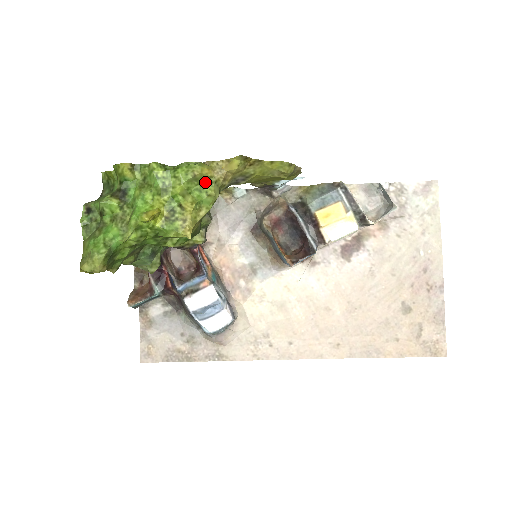
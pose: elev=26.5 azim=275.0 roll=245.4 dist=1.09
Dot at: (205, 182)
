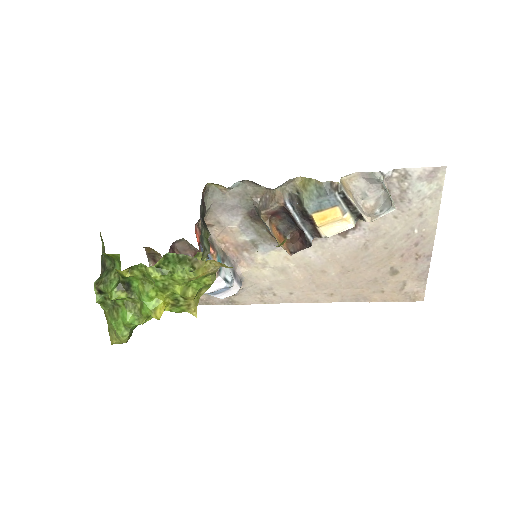
Dot at: (201, 277)
